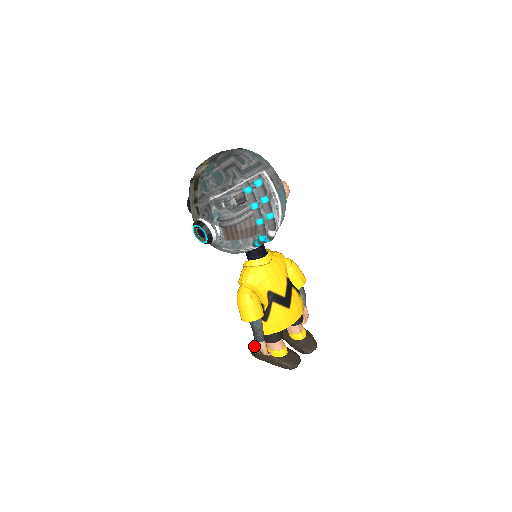
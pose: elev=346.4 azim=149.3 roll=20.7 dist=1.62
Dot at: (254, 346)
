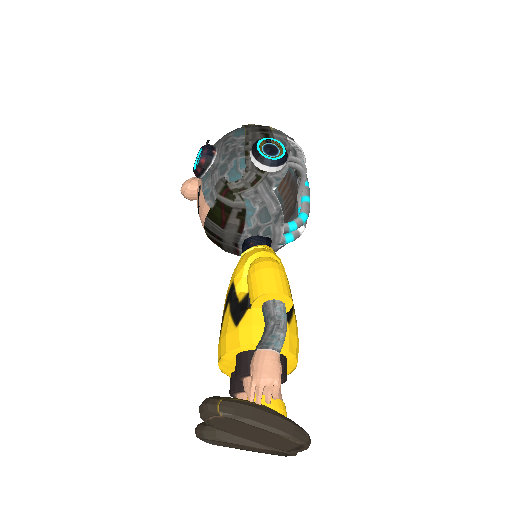
Dot at: occluded
